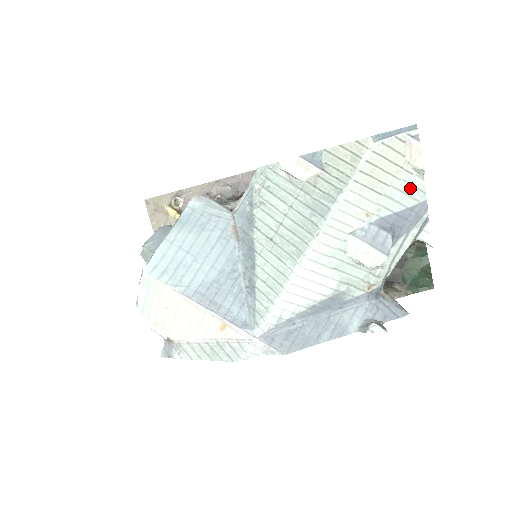
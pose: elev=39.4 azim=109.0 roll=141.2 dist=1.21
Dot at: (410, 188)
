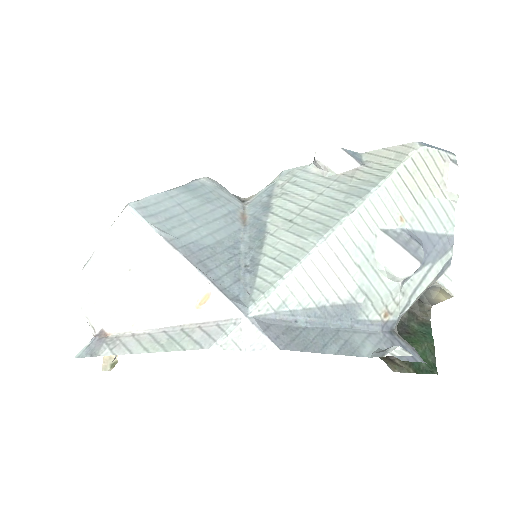
Dot at: (442, 212)
